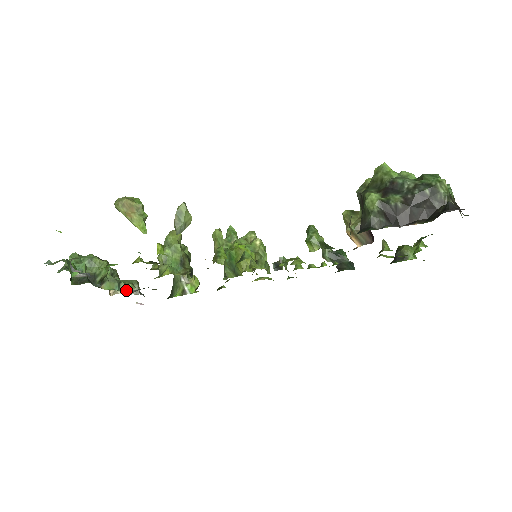
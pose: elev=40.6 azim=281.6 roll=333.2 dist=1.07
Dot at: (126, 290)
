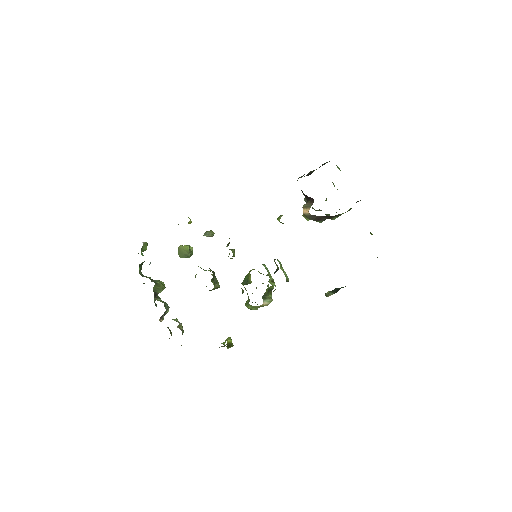
Dot at: (172, 319)
